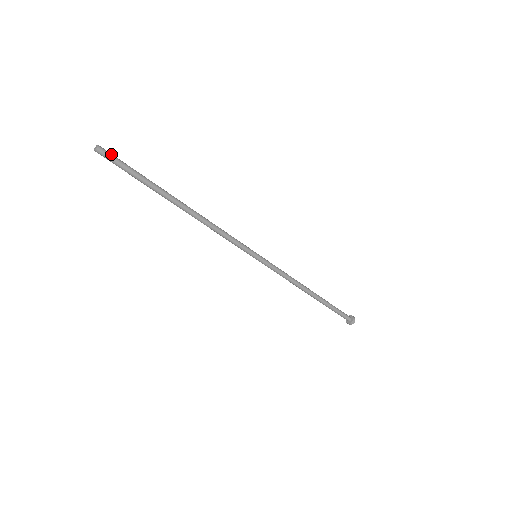
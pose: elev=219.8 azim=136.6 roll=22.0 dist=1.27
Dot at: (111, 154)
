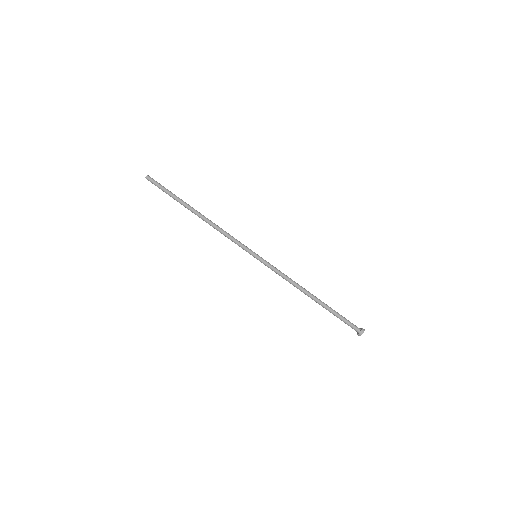
Dot at: occluded
